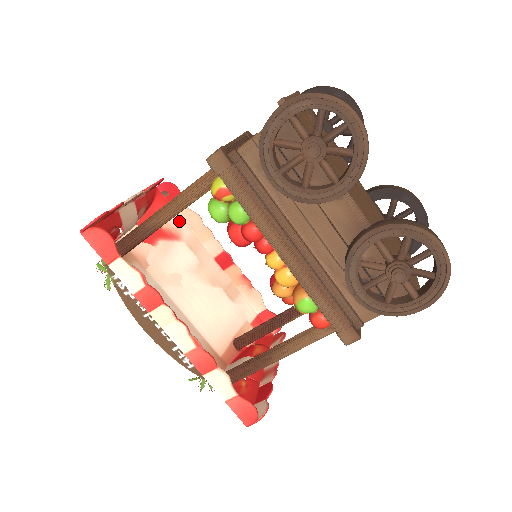
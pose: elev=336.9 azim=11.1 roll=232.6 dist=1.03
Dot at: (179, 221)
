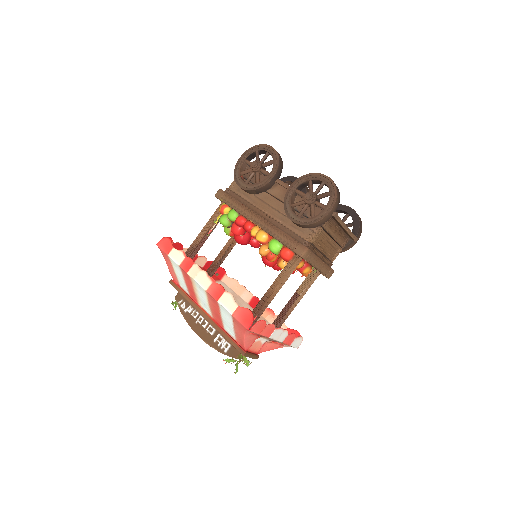
Dot at: (225, 286)
